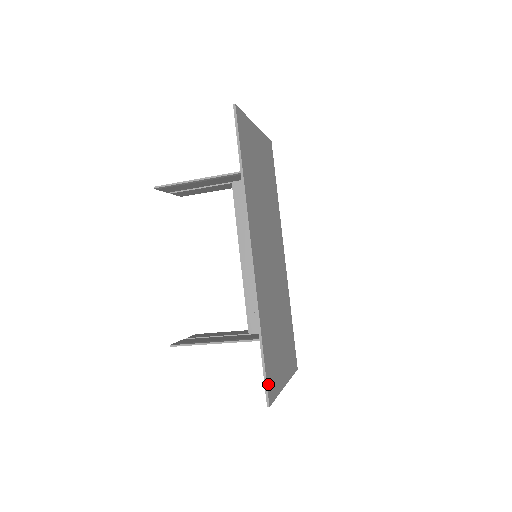
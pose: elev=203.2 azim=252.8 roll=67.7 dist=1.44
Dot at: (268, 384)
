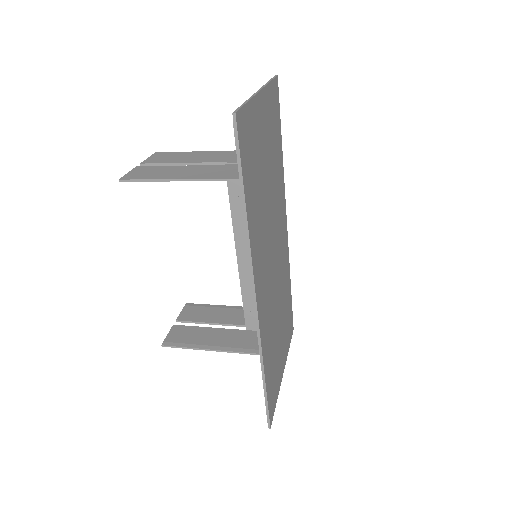
Dot at: (270, 409)
